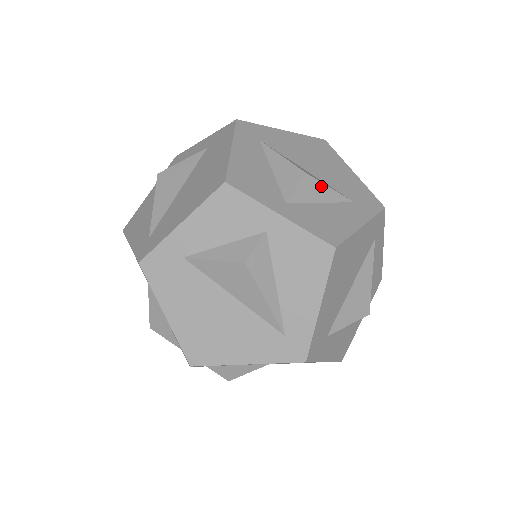
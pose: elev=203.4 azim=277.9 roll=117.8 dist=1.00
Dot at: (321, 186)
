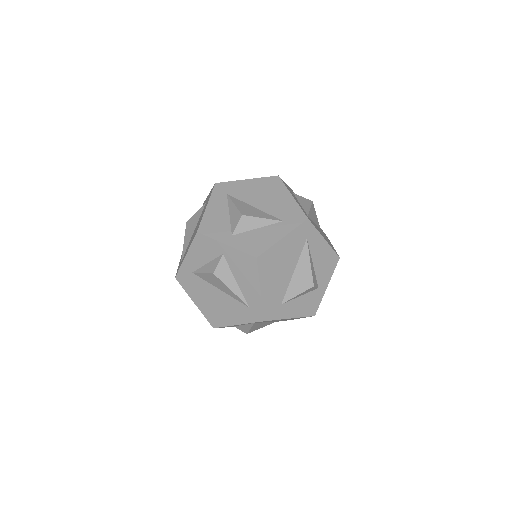
Dot at: (255, 219)
